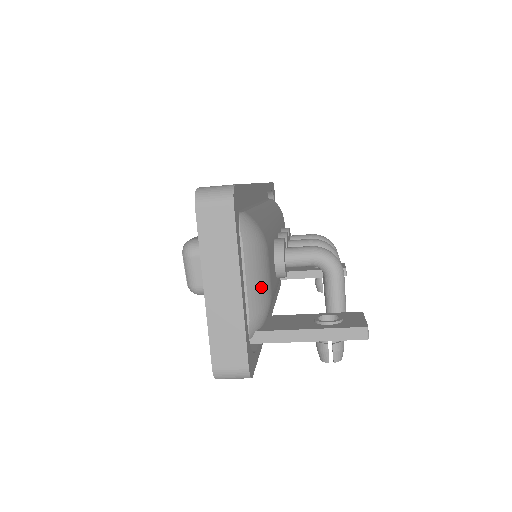
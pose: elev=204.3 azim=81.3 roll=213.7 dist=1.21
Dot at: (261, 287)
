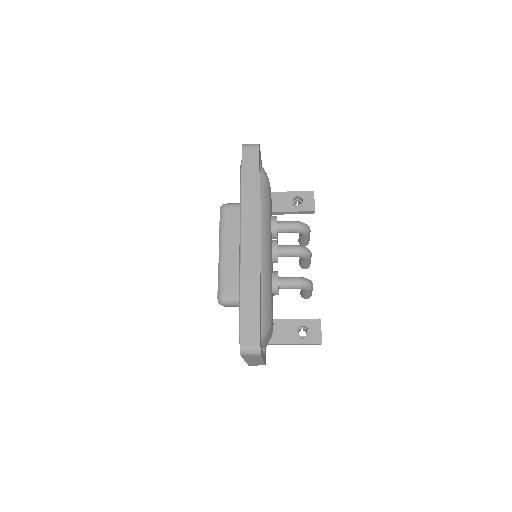
Dot at: (270, 337)
